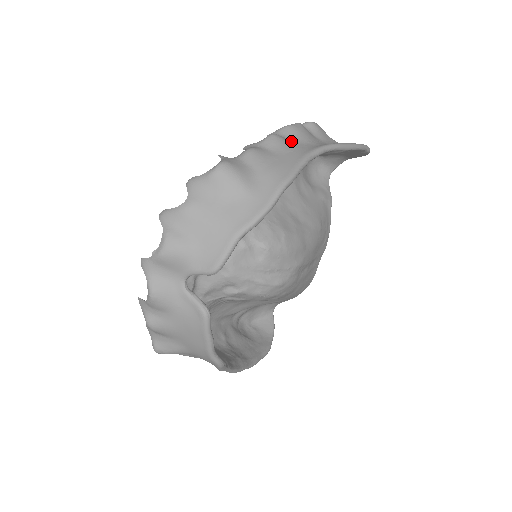
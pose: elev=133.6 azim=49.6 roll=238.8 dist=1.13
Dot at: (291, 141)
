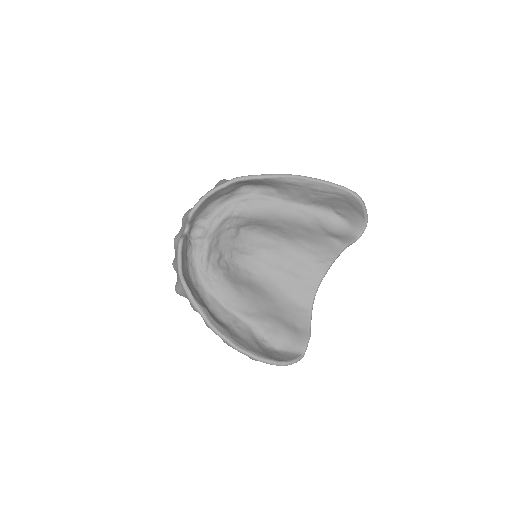
Dot at: occluded
